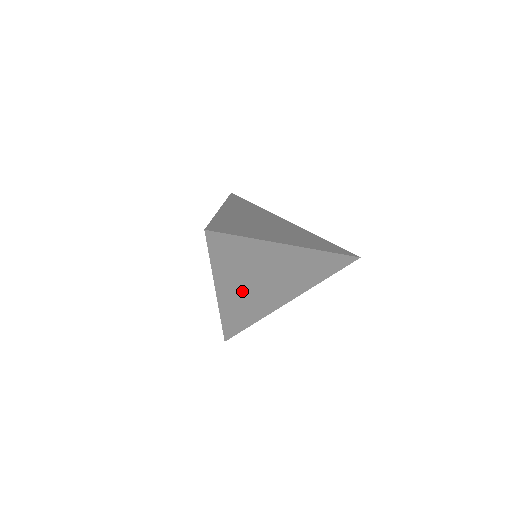
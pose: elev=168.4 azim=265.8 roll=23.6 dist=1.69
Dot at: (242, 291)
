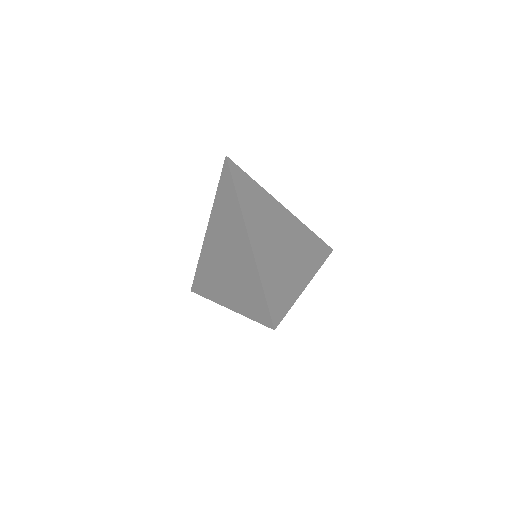
Dot at: occluded
